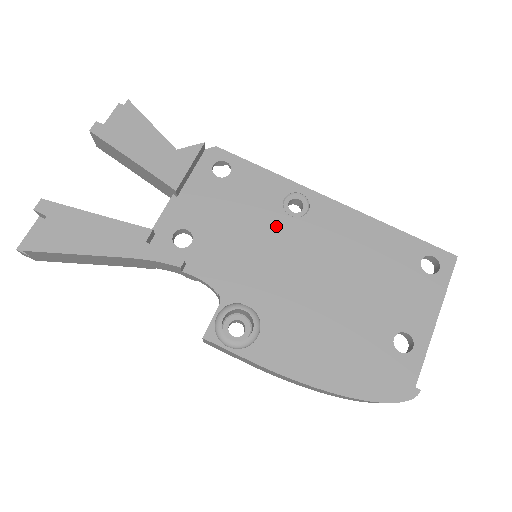
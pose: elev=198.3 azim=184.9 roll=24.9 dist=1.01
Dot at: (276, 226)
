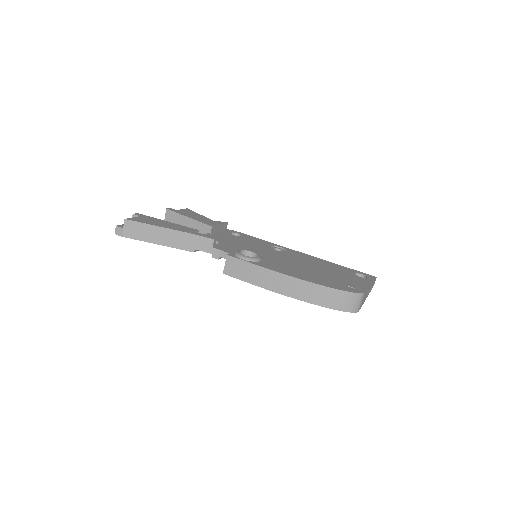
Dot at: (267, 250)
